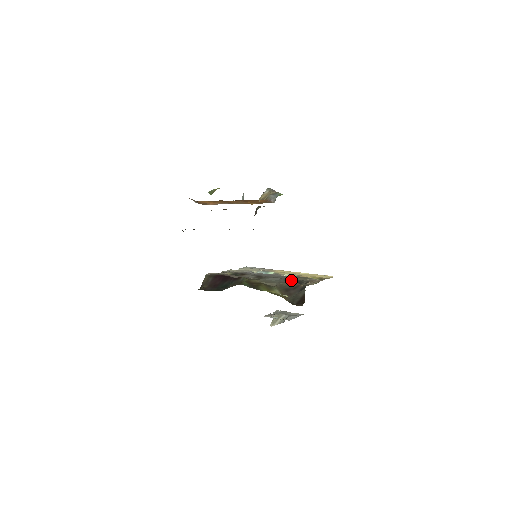
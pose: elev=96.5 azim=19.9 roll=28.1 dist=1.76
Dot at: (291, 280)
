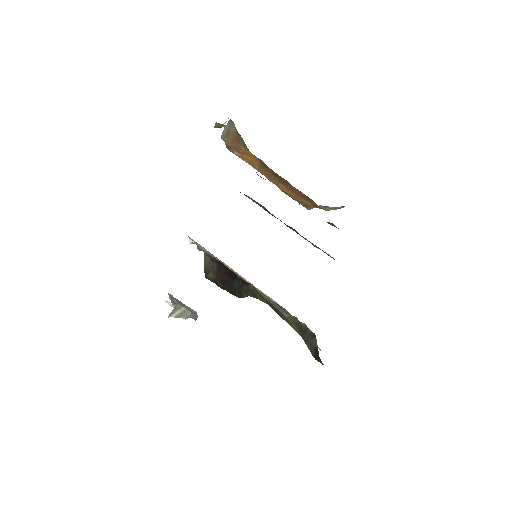
Dot at: occluded
